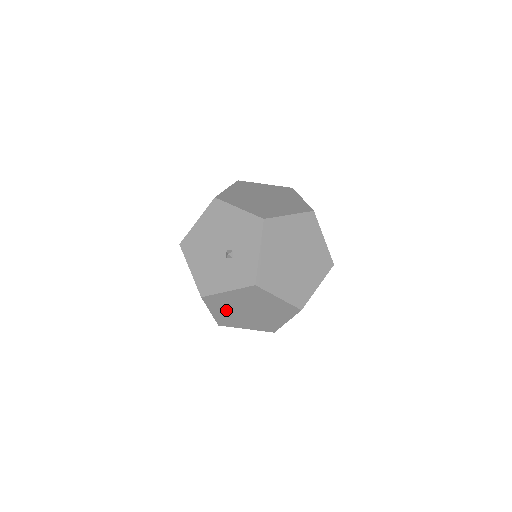
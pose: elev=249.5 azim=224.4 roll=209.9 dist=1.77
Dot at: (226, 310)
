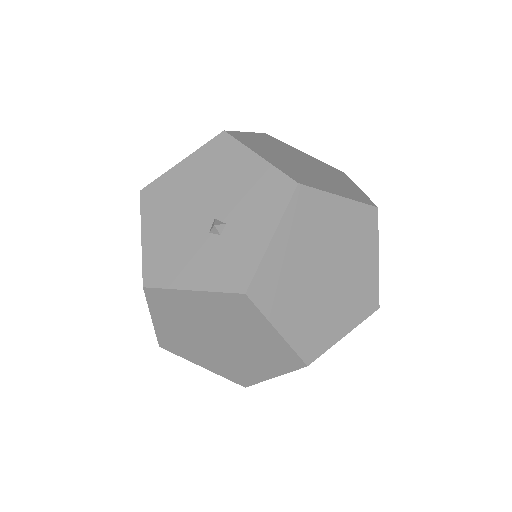
Dot at: (179, 324)
